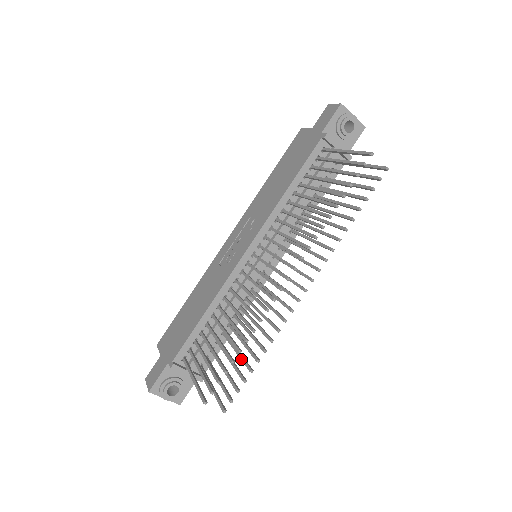
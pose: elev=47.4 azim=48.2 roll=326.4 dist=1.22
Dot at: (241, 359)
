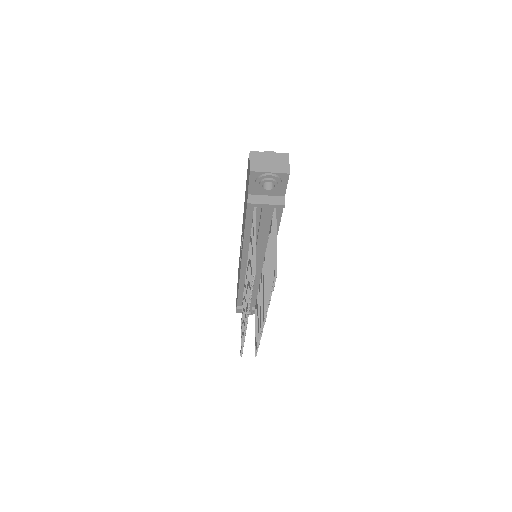
Dot at: (257, 332)
